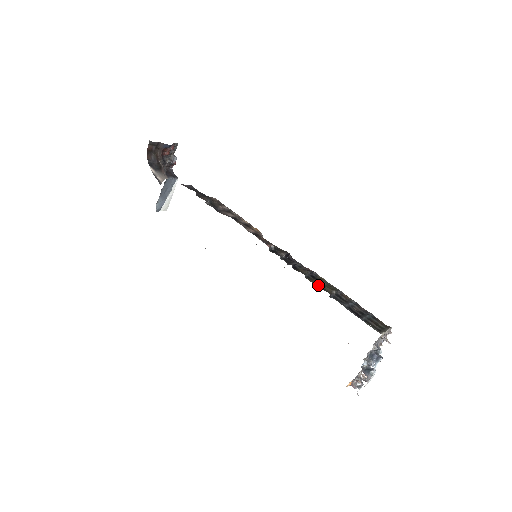
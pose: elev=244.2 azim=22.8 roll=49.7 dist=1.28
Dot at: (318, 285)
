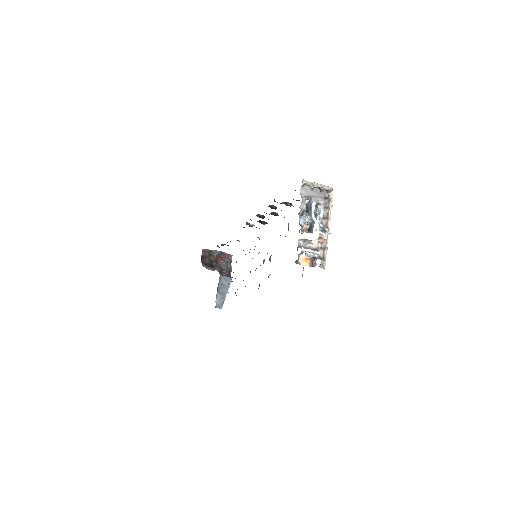
Dot at: occluded
